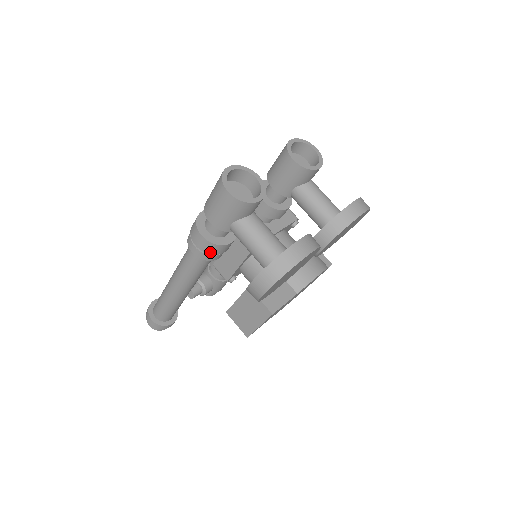
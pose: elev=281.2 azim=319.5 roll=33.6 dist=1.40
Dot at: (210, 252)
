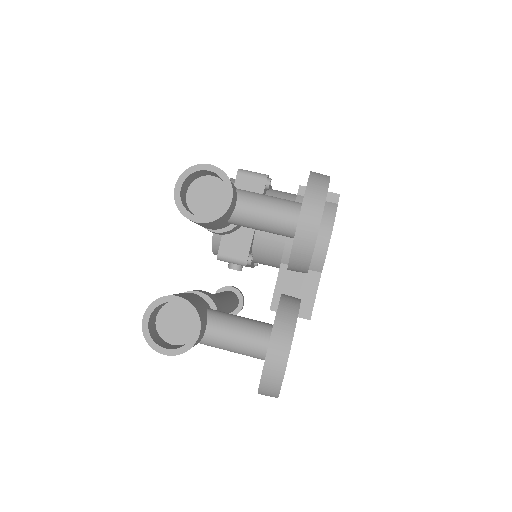
Dot at: occluded
